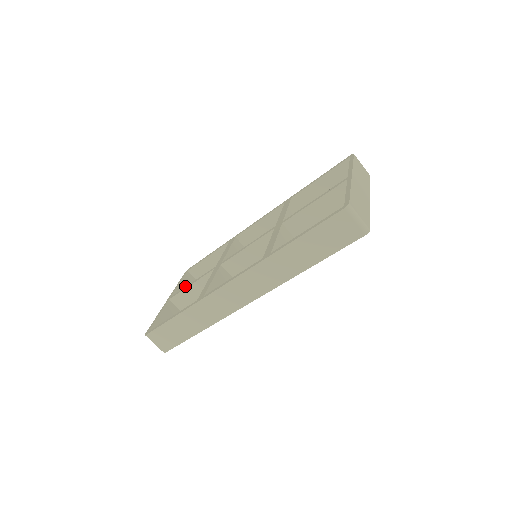
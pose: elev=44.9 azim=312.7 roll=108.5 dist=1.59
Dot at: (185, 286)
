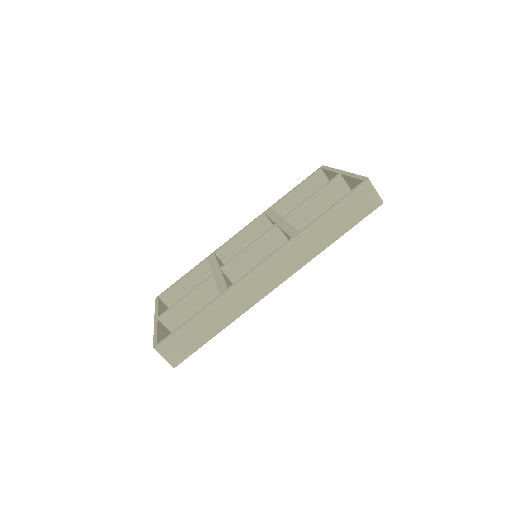
Dot at: (163, 310)
